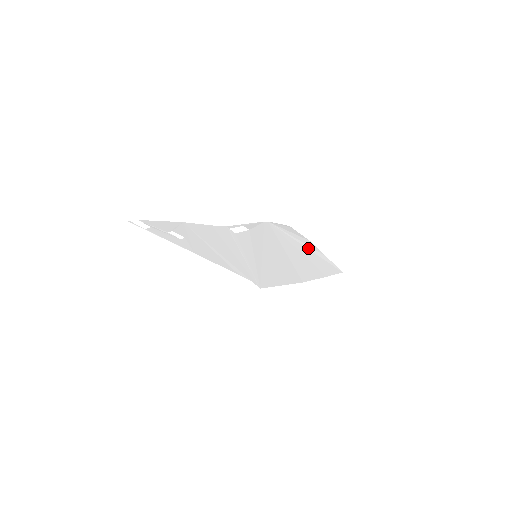
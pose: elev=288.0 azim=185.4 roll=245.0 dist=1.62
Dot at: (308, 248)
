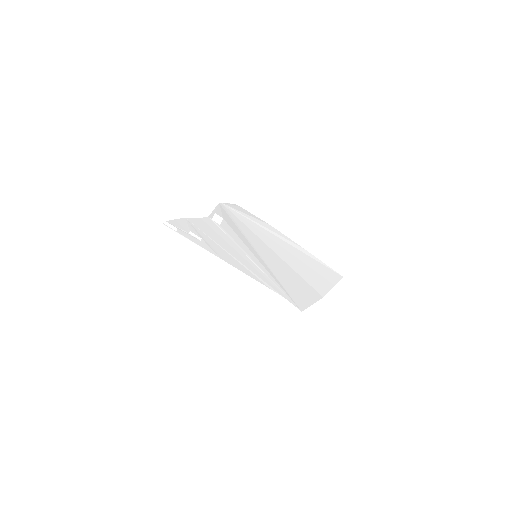
Dot at: (279, 237)
